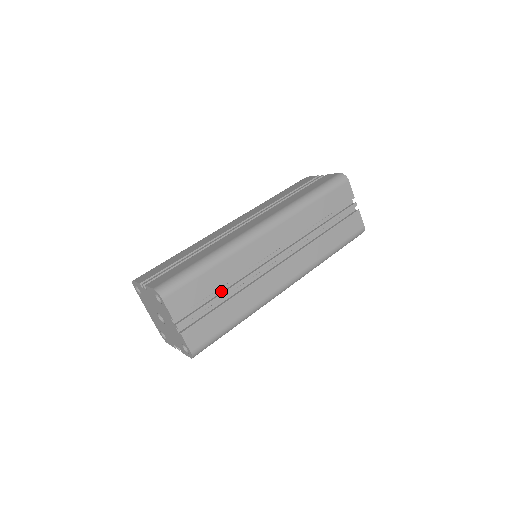
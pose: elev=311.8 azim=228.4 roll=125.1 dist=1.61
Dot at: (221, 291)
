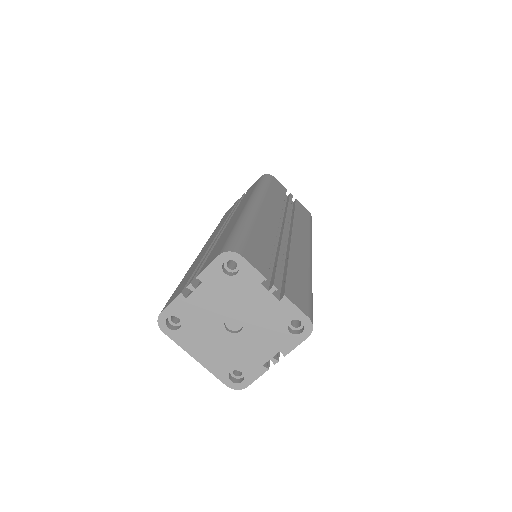
Dot at: (274, 258)
